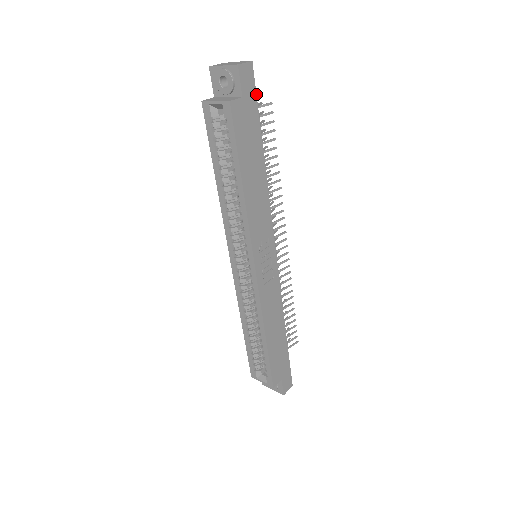
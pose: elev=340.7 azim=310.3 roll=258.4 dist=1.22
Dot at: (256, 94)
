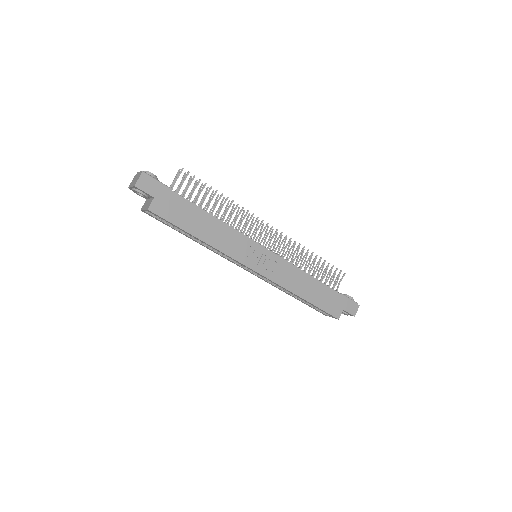
Dot at: (162, 185)
